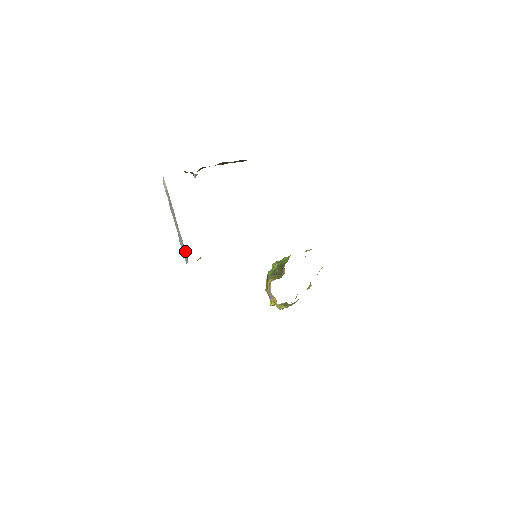
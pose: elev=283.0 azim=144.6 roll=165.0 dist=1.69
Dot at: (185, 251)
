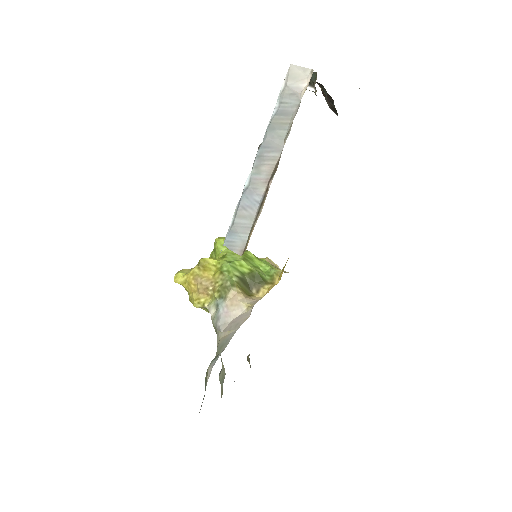
Dot at: (248, 234)
